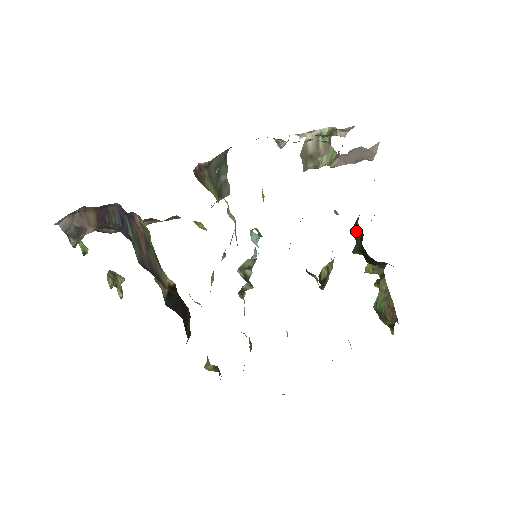
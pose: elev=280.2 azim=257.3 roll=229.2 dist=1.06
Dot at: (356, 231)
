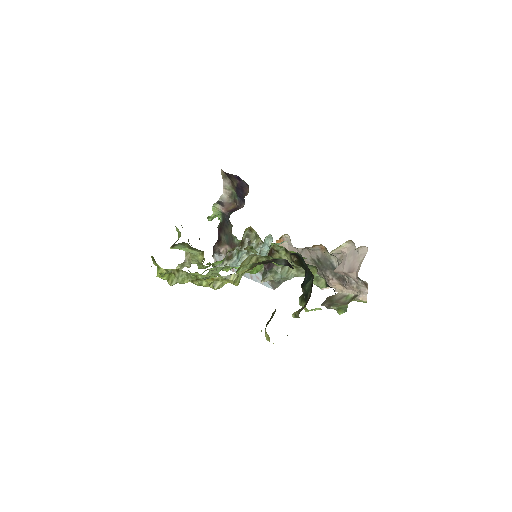
Dot at: occluded
